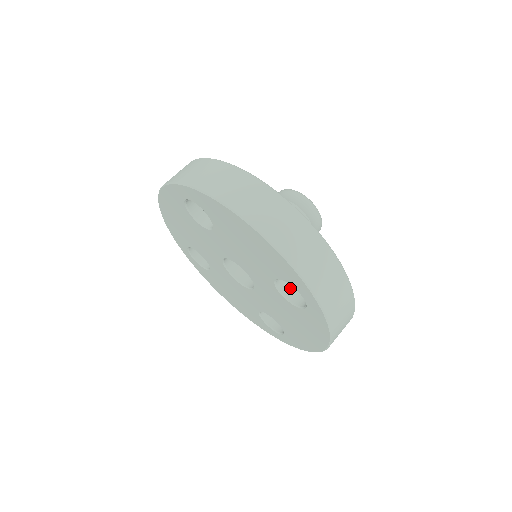
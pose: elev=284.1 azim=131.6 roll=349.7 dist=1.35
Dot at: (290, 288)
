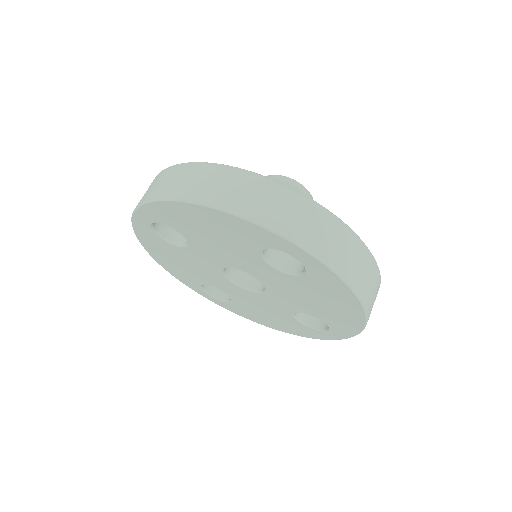
Dot at: (288, 261)
